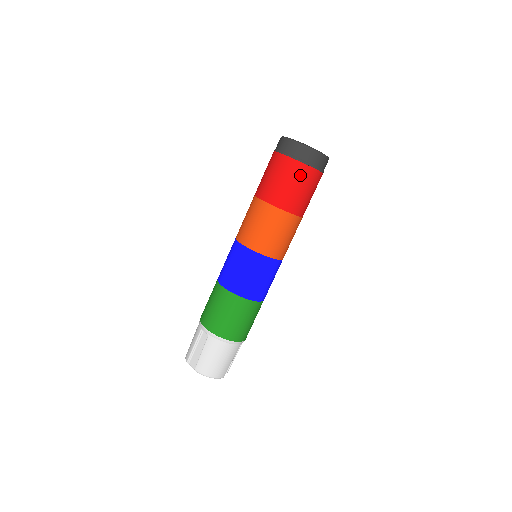
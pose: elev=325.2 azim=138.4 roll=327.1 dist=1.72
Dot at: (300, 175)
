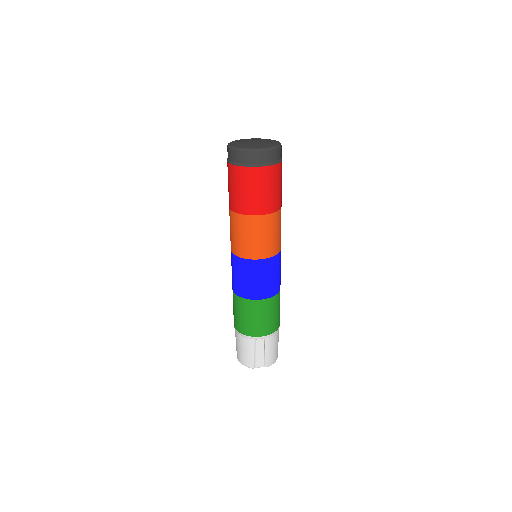
Dot at: (279, 175)
